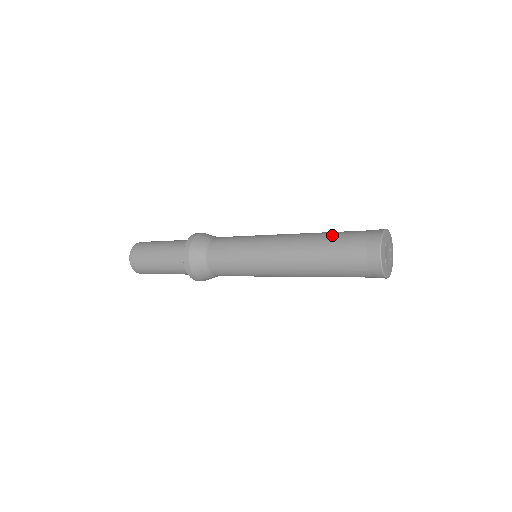
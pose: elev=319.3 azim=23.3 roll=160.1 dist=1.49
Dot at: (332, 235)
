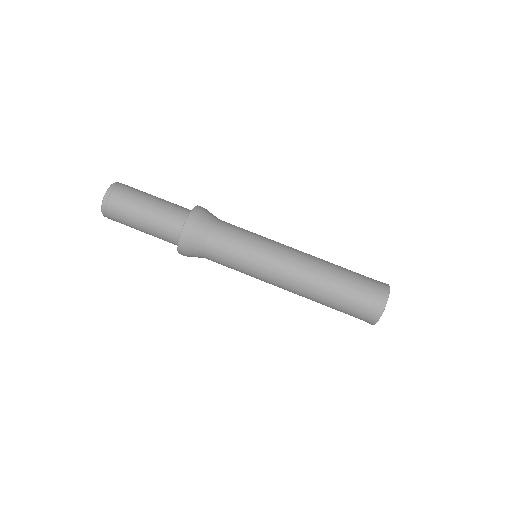
Dot at: (344, 275)
